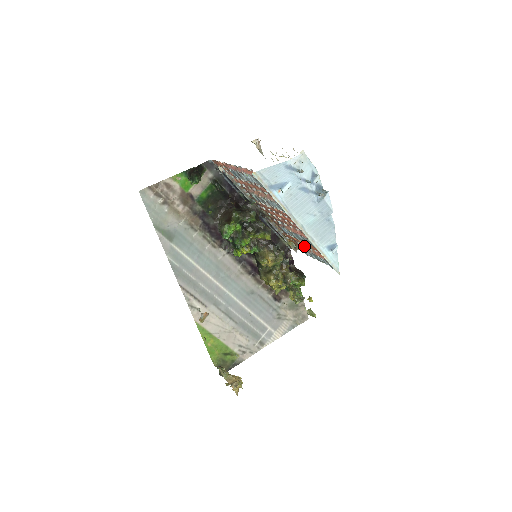
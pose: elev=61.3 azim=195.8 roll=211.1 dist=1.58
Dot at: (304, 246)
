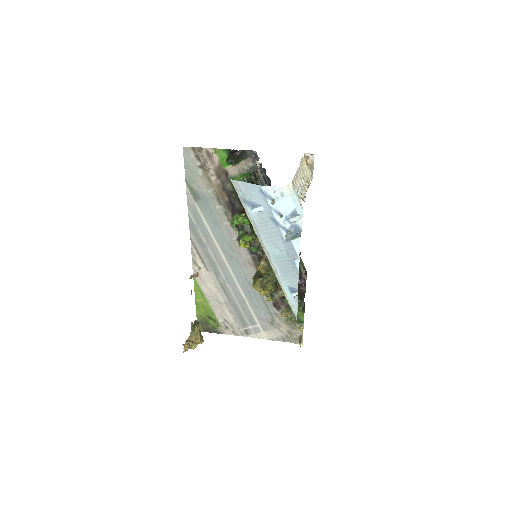
Dot at: occluded
